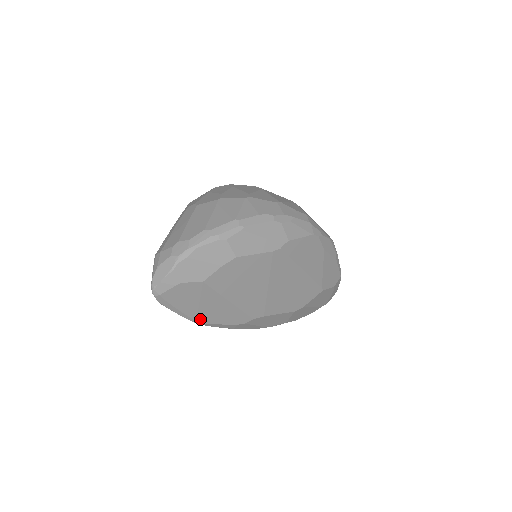
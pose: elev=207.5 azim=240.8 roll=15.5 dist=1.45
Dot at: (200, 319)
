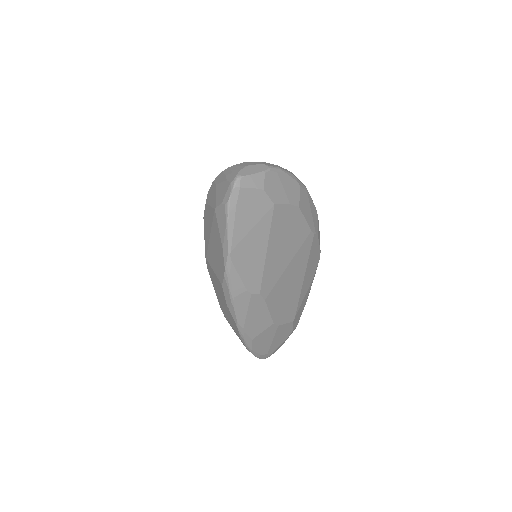
Dot at: (235, 251)
